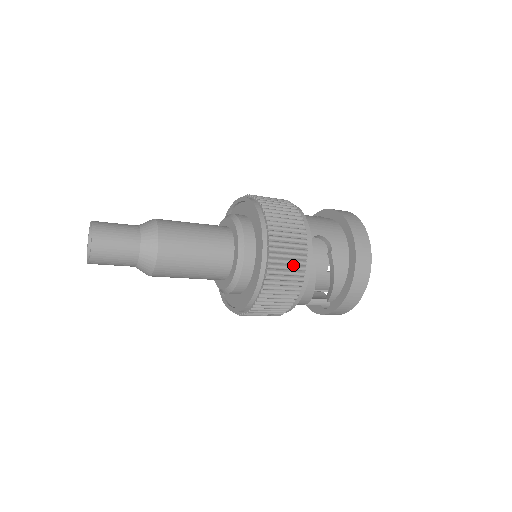
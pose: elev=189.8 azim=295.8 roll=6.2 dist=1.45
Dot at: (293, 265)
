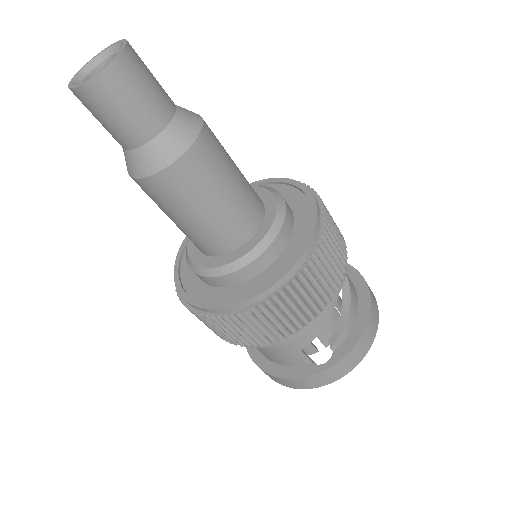
Dot at: (338, 244)
